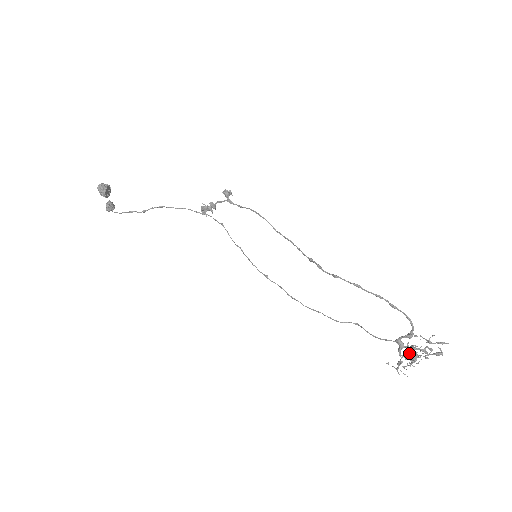
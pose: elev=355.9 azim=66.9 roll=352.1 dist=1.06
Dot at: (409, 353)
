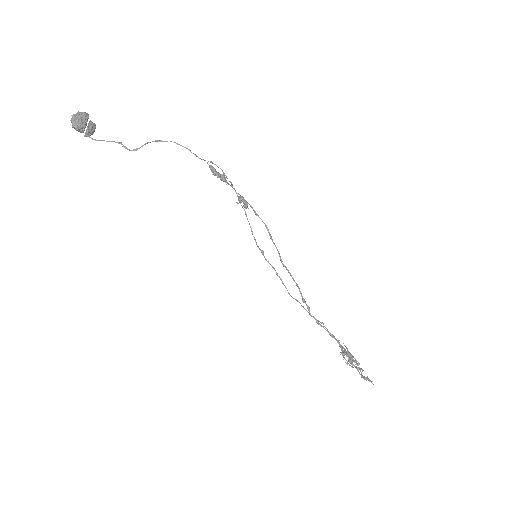
Dot at: occluded
